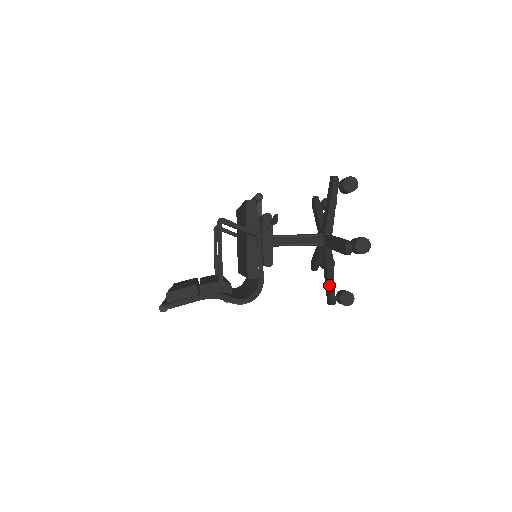
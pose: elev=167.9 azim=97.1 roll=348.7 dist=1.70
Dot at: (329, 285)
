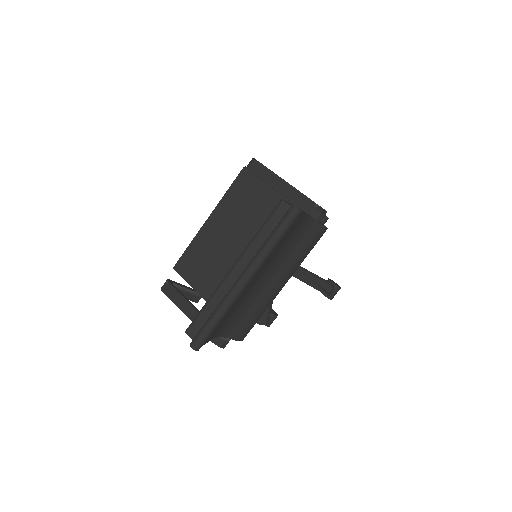
Dot at: occluded
